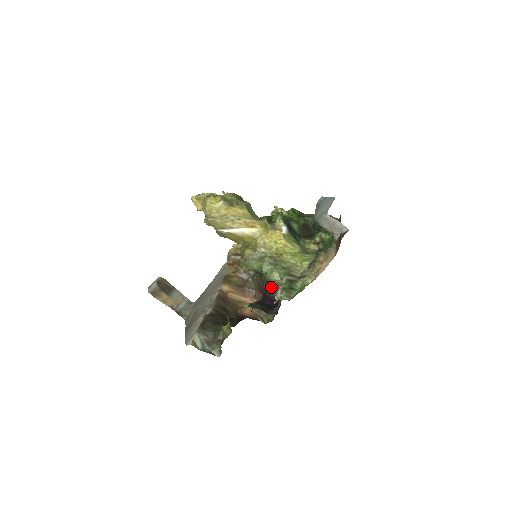
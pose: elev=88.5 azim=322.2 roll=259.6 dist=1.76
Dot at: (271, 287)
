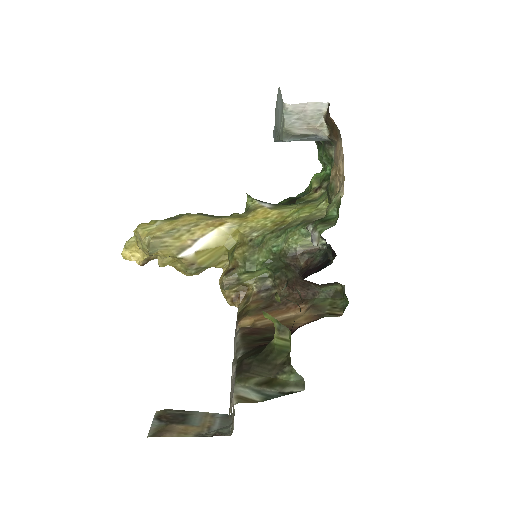
Dot at: (303, 259)
